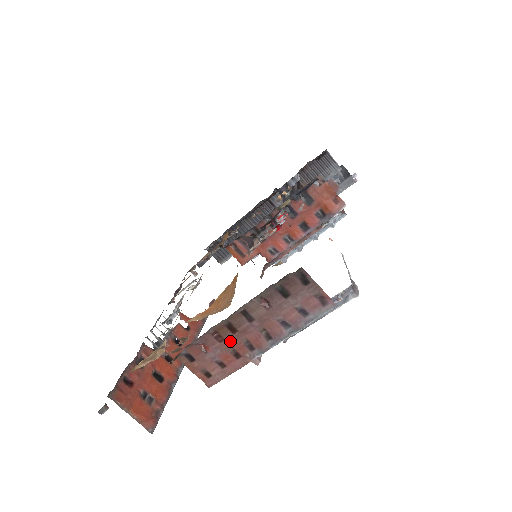
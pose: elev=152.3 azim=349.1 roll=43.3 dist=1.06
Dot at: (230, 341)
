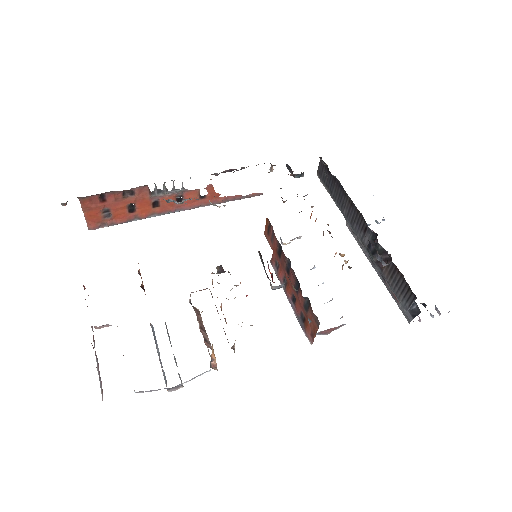
Dot at: occluded
